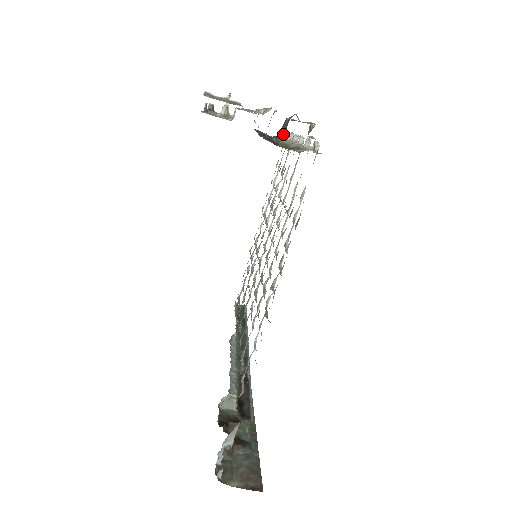
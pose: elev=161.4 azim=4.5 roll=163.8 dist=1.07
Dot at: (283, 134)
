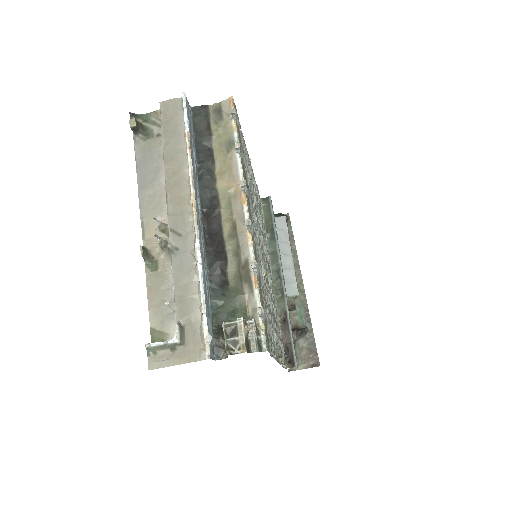
Dot at: occluded
